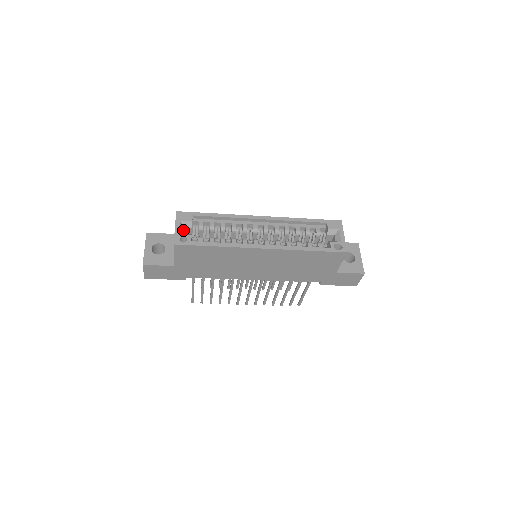
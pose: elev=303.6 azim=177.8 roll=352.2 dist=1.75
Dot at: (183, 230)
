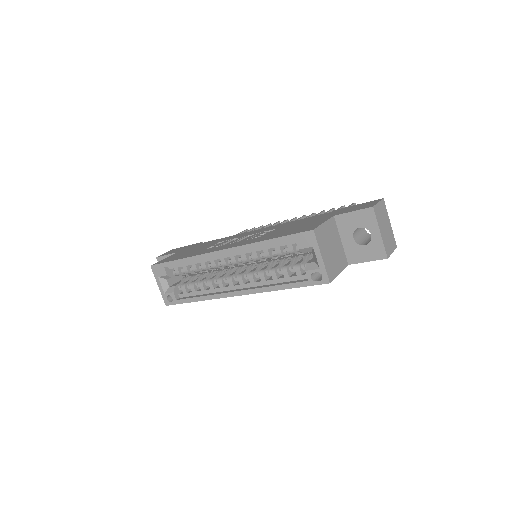
Dot at: (166, 283)
